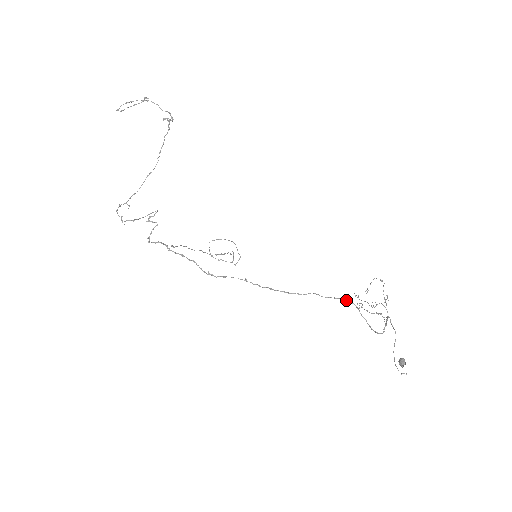
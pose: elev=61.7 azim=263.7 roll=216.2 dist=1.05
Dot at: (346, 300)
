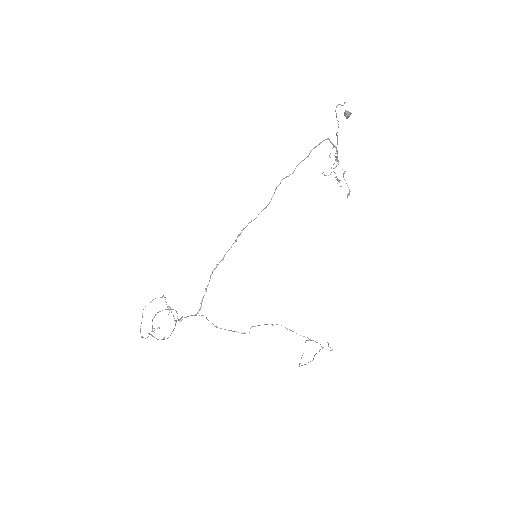
Dot at: (294, 170)
